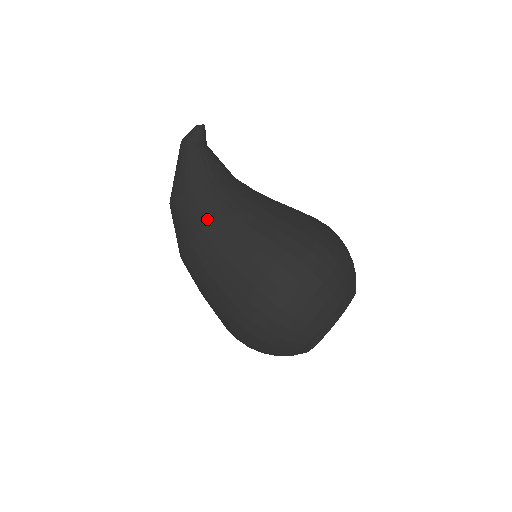
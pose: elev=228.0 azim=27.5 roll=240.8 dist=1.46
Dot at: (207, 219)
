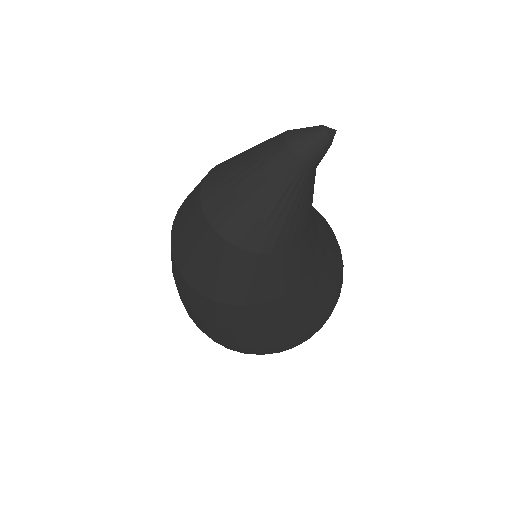
Dot at: (286, 290)
